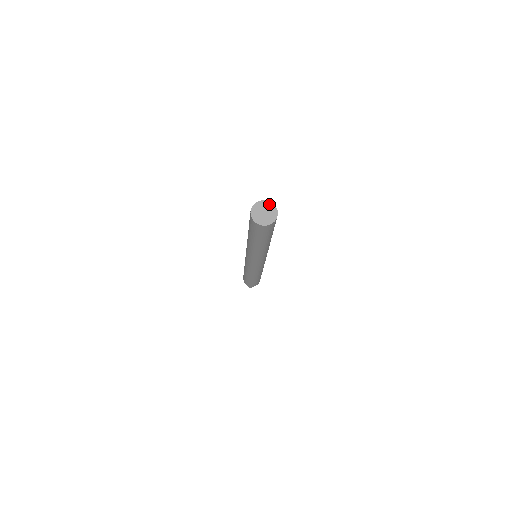
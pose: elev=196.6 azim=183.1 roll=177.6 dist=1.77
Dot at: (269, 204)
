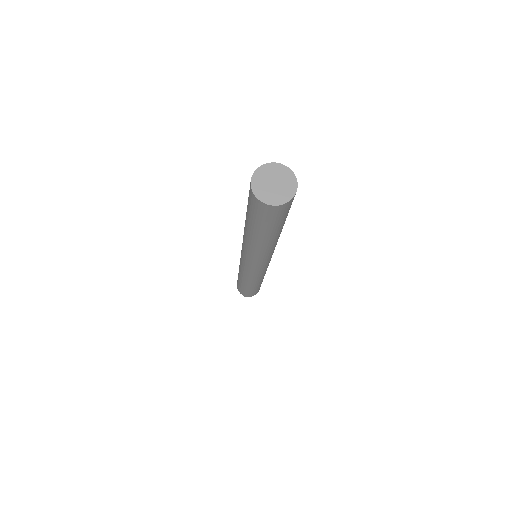
Dot at: (279, 168)
